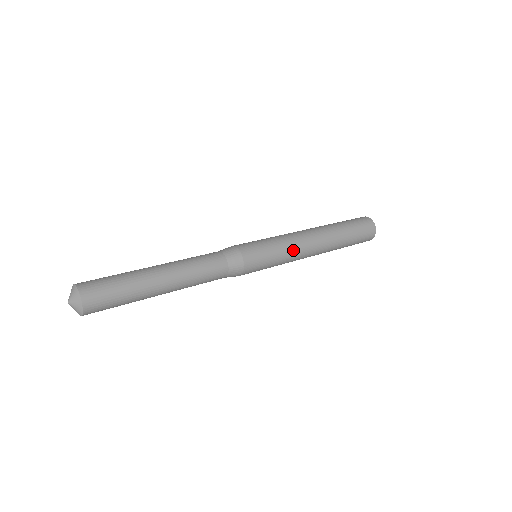
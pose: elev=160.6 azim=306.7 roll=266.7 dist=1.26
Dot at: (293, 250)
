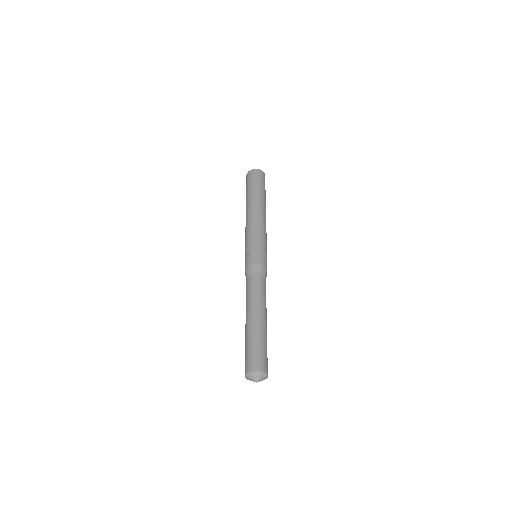
Dot at: occluded
